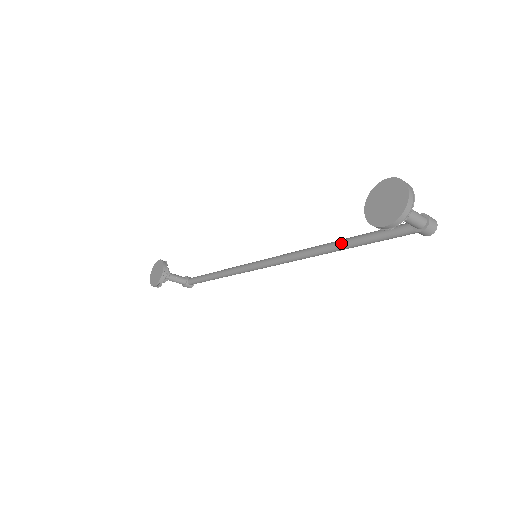
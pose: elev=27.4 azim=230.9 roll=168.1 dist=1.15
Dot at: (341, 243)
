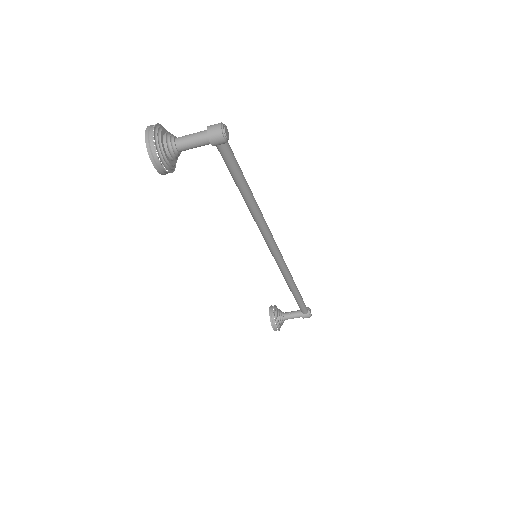
Dot at: occluded
